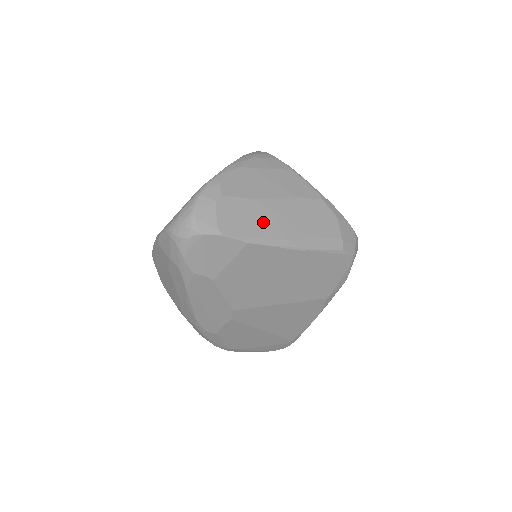
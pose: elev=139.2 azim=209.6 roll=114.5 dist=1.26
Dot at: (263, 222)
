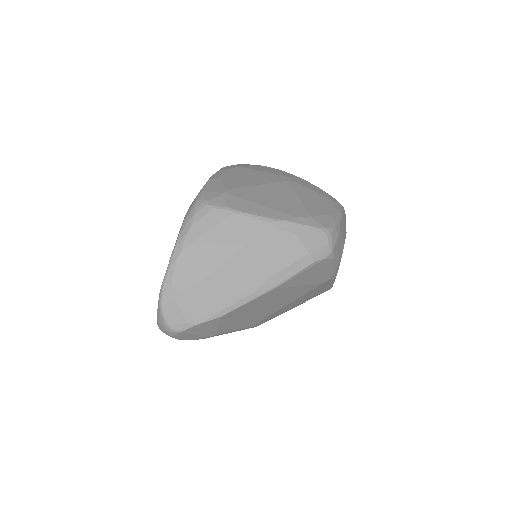
Dot at: (225, 291)
